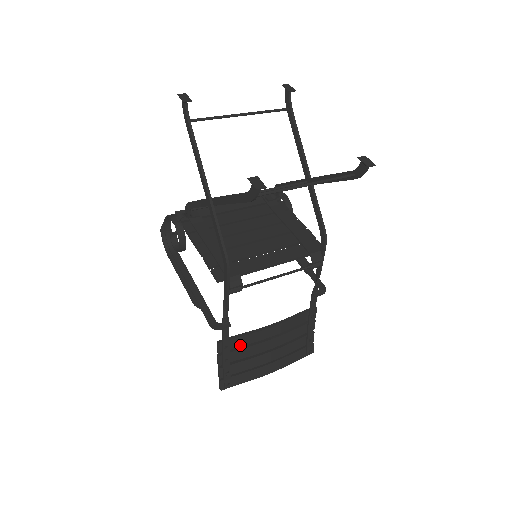
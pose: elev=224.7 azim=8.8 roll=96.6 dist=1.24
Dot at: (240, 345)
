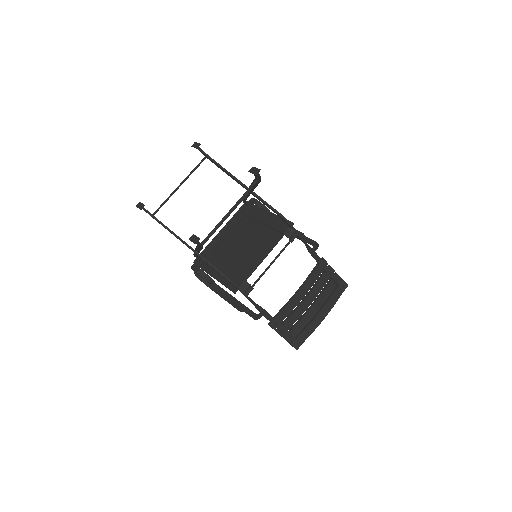
Dot at: (286, 316)
